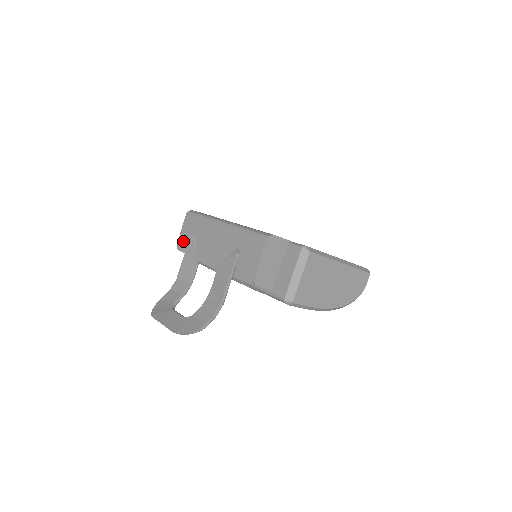
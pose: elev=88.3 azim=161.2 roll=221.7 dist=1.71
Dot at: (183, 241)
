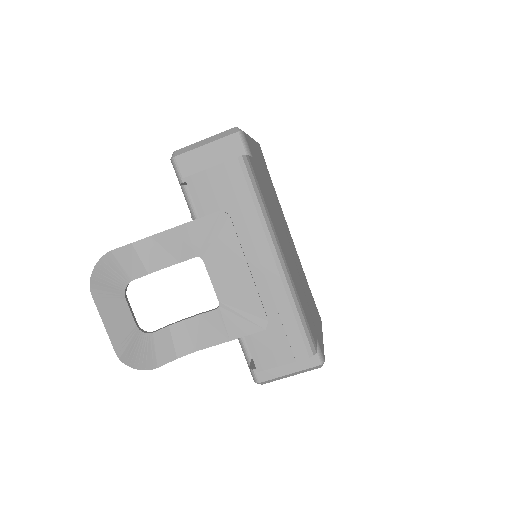
Dot at: (199, 190)
